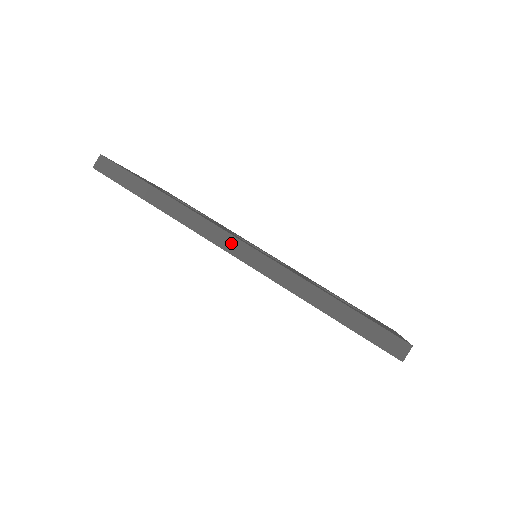
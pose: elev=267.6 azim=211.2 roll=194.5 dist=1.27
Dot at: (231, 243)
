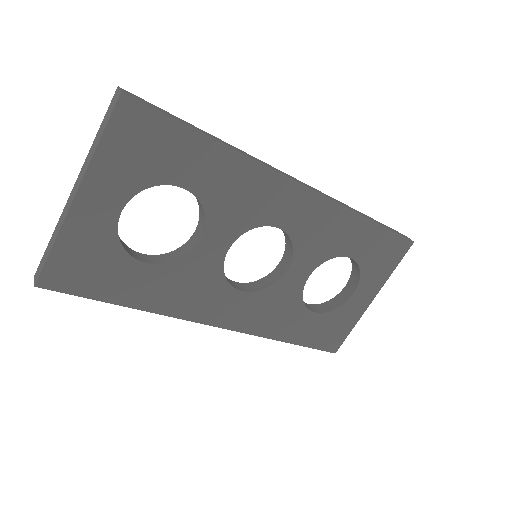
Dot at: (294, 178)
